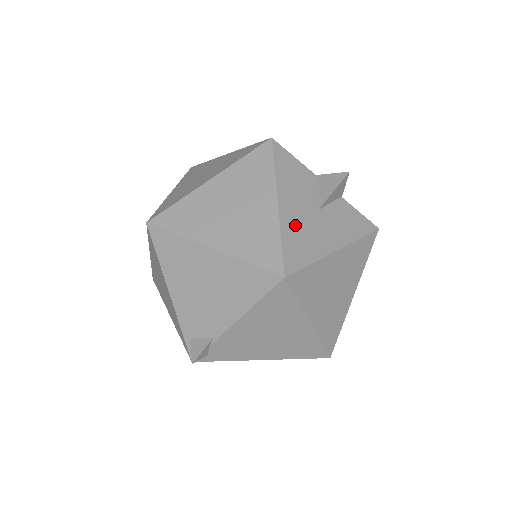
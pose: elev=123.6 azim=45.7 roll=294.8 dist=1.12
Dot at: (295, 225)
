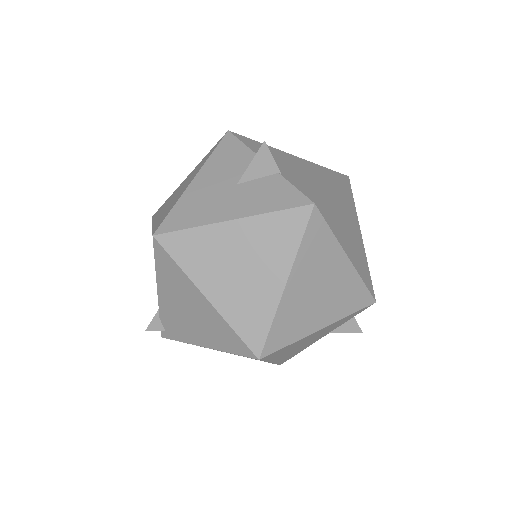
Dot at: (198, 196)
